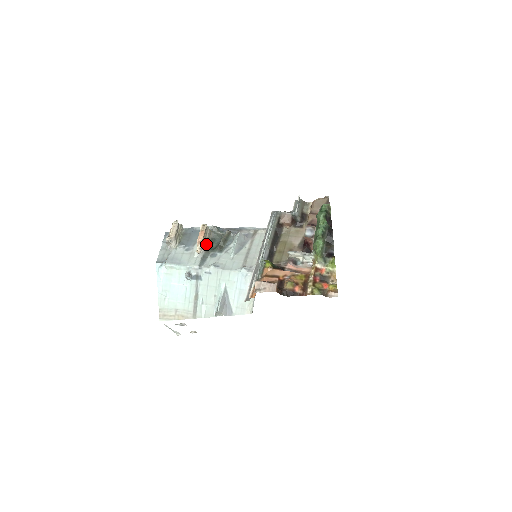
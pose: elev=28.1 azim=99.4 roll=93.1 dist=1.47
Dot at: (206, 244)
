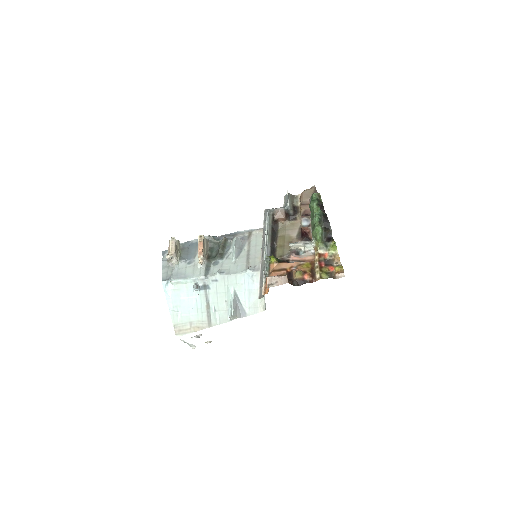
Dot at: (206, 254)
